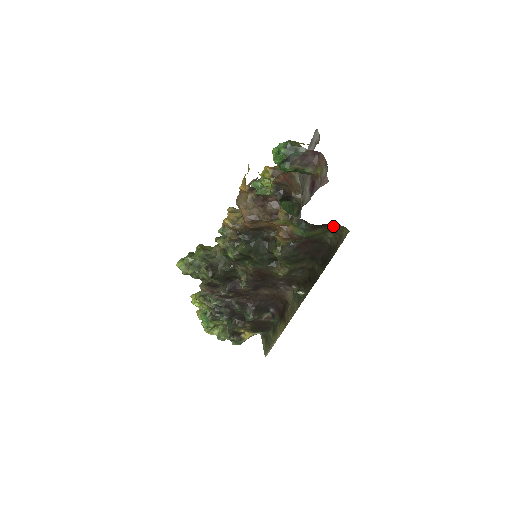
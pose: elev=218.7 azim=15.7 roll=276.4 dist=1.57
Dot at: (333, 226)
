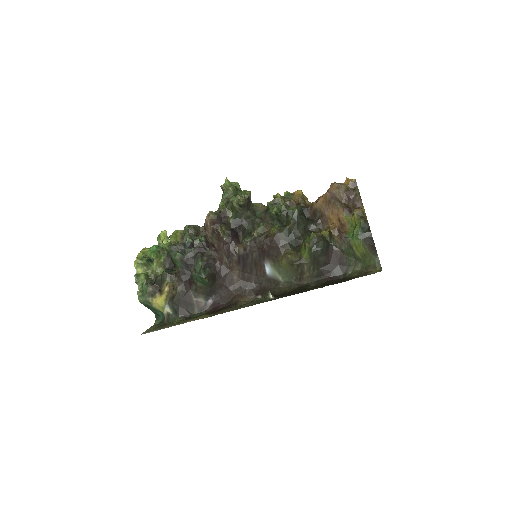
Dot at: (375, 257)
